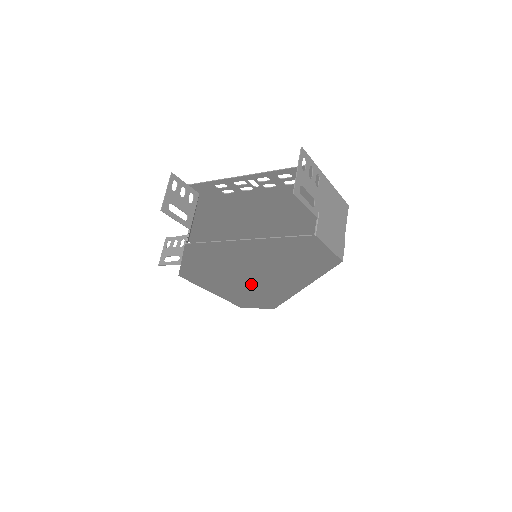
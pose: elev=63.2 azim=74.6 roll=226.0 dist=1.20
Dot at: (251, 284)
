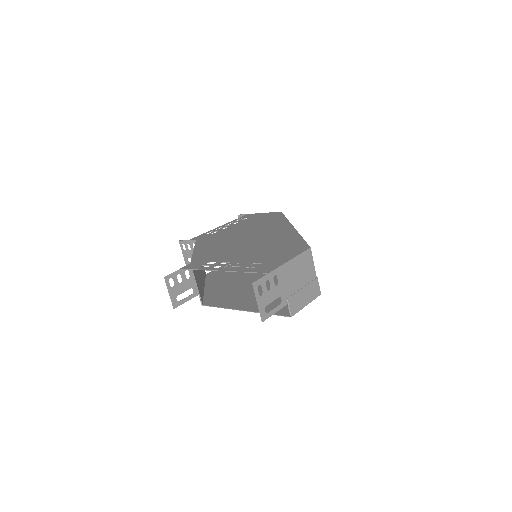
Dot at: occluded
